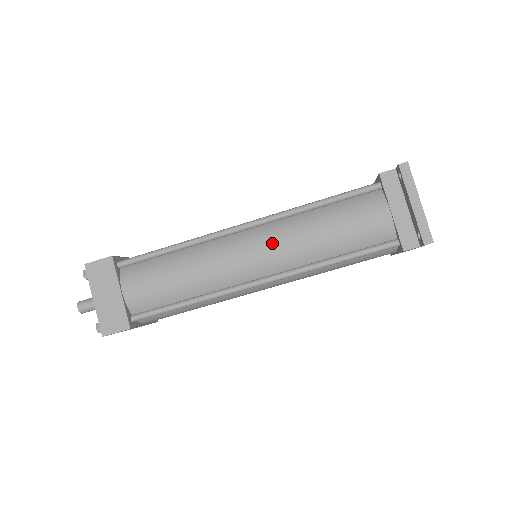
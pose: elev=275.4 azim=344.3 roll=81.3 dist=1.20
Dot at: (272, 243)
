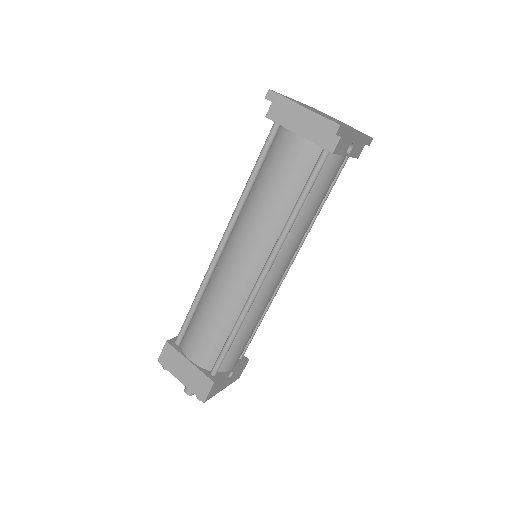
Dot at: (244, 239)
